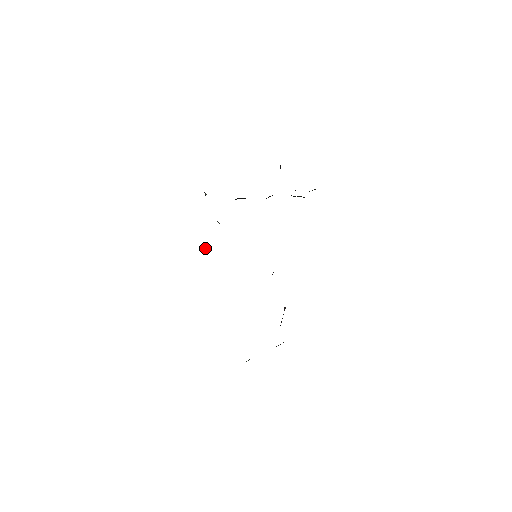
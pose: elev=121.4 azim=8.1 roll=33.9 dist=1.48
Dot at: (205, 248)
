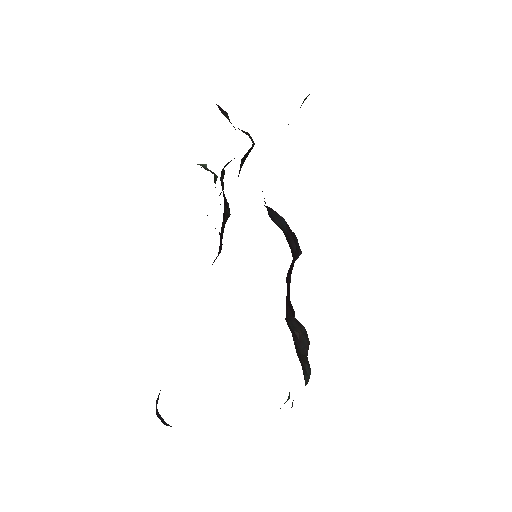
Dot at: occluded
